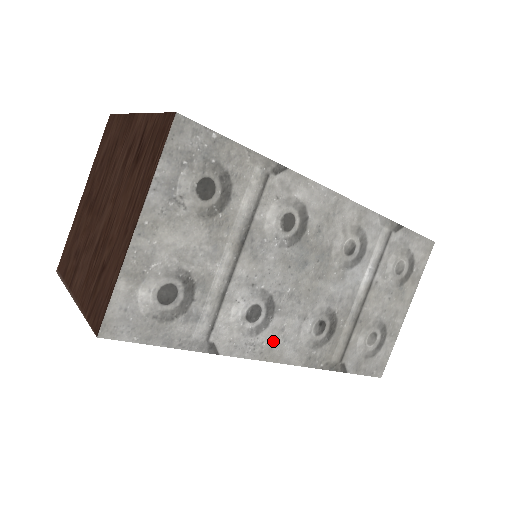
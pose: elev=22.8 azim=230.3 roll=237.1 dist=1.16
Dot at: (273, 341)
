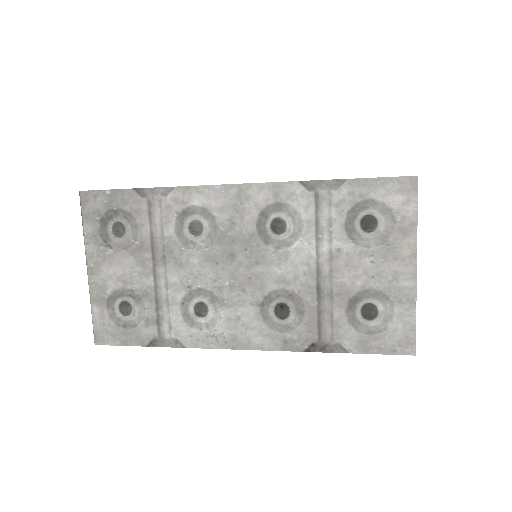
Dot at: (234, 331)
